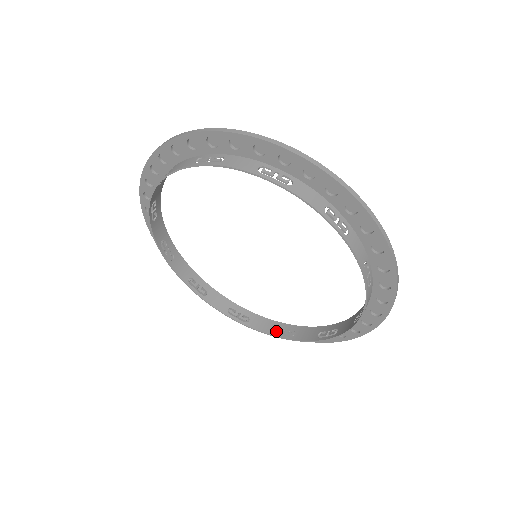
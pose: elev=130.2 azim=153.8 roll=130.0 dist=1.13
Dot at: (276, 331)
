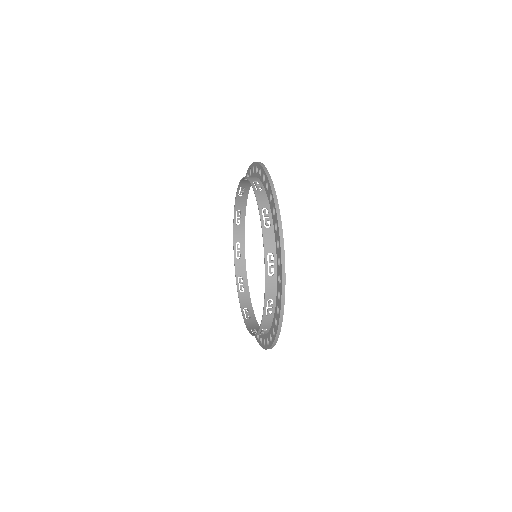
Dot at: (261, 333)
